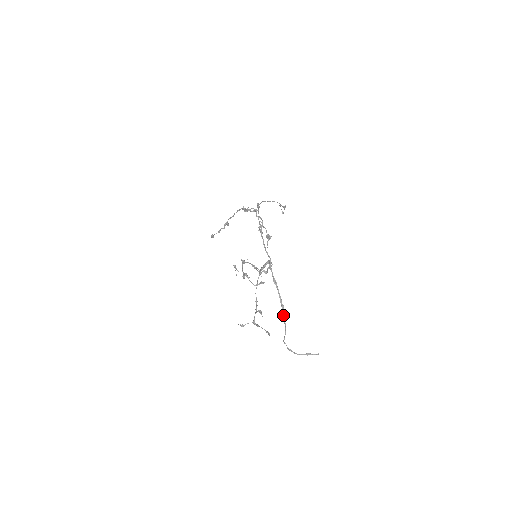
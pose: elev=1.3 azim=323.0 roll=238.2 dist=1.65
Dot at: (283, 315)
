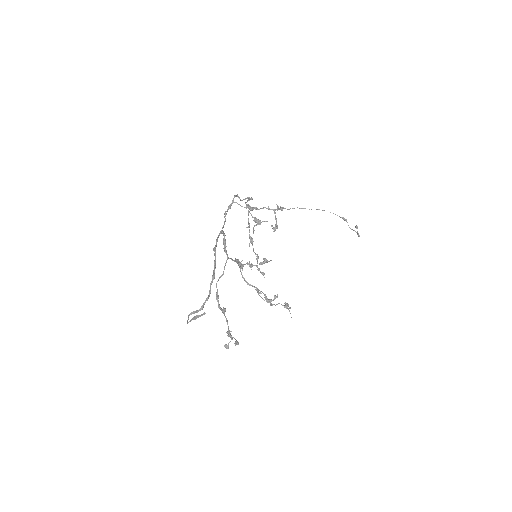
Dot at: (210, 286)
